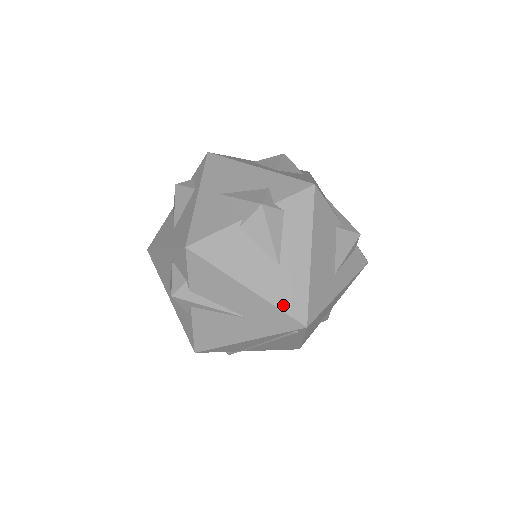
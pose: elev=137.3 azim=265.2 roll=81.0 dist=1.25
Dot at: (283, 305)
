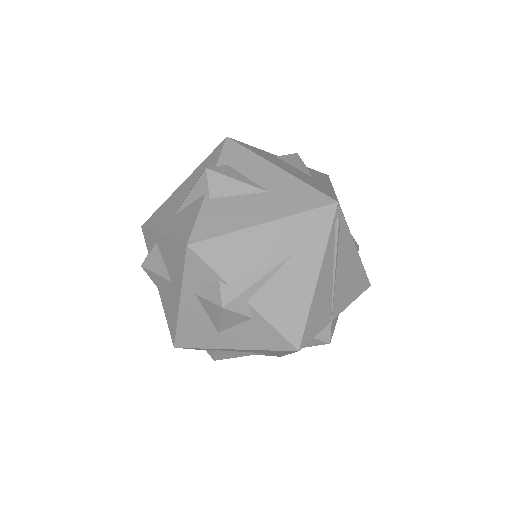
Dot at: (303, 207)
